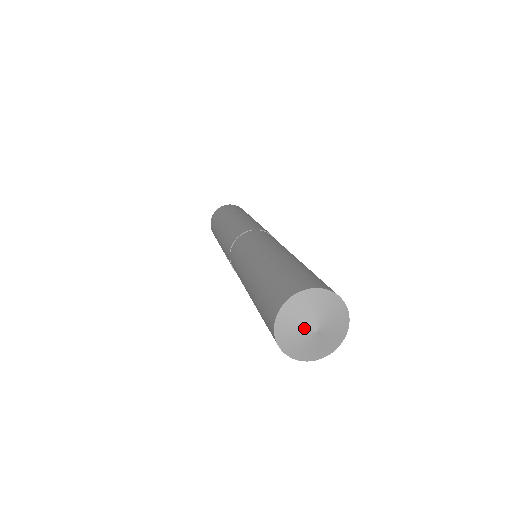
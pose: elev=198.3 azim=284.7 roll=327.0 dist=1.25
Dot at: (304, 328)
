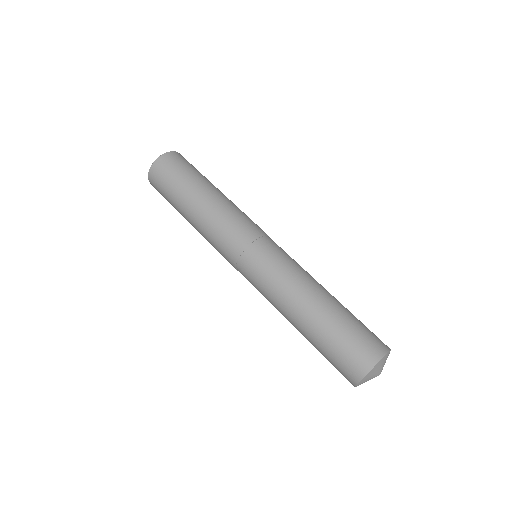
Dot at: occluded
